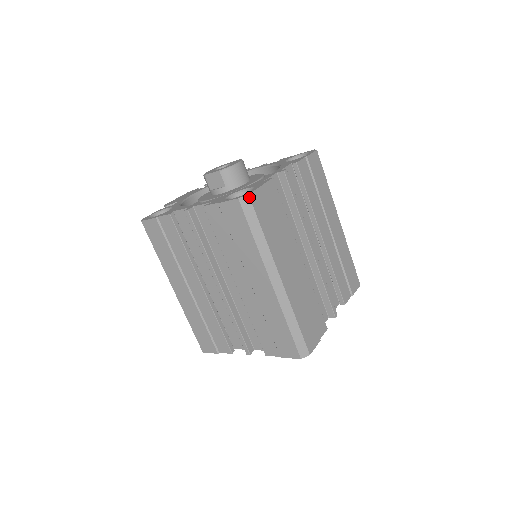
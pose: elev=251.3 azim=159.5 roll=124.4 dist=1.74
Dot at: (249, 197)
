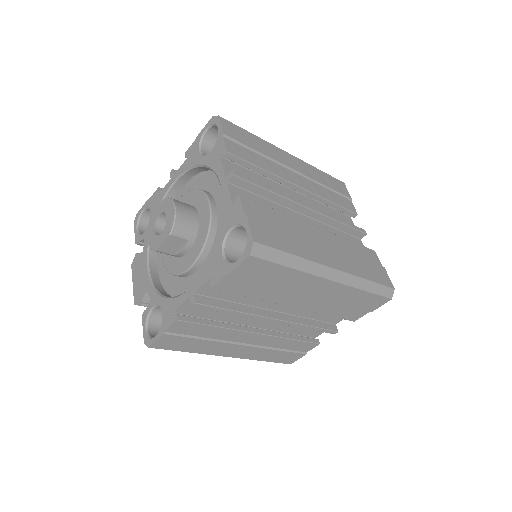
Dot at: (256, 243)
